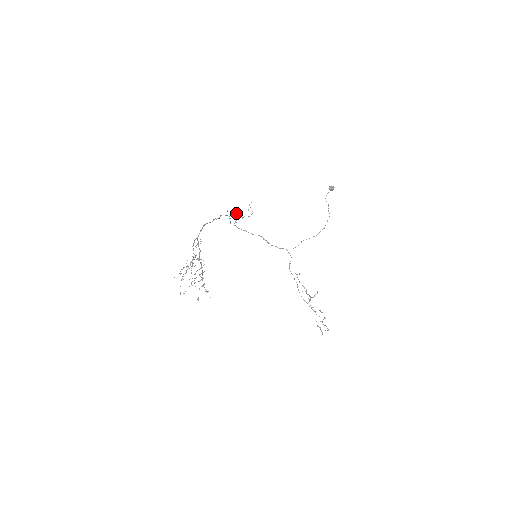
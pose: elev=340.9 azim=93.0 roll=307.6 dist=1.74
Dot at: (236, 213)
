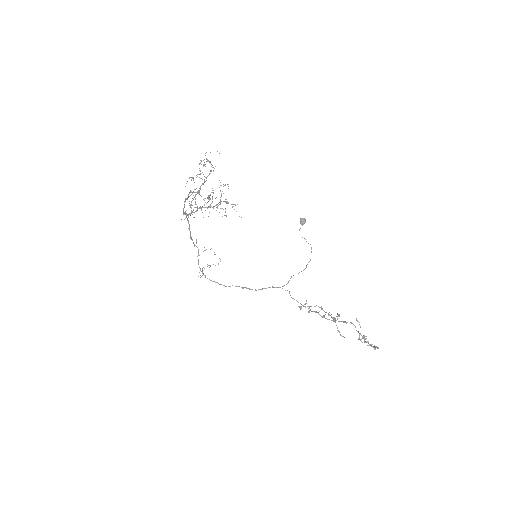
Dot at: occluded
